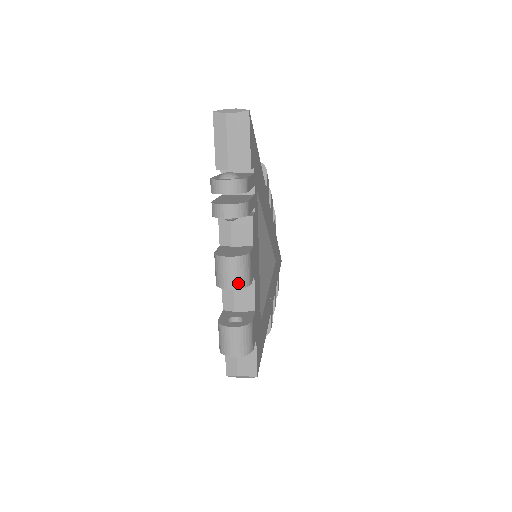
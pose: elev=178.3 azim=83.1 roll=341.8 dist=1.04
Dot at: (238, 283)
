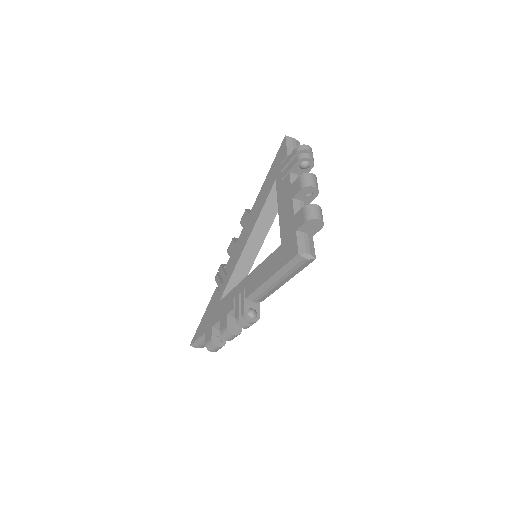
Dot at: (317, 186)
